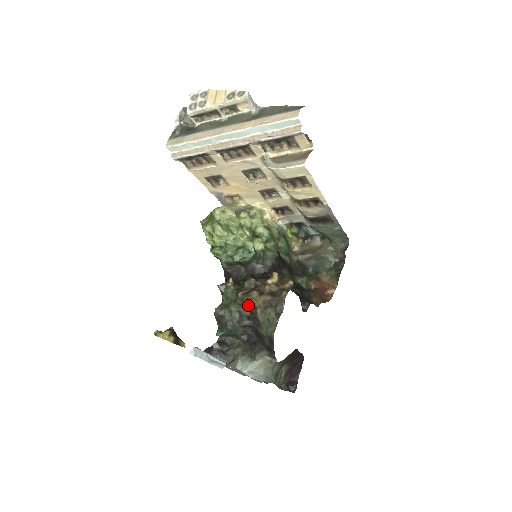
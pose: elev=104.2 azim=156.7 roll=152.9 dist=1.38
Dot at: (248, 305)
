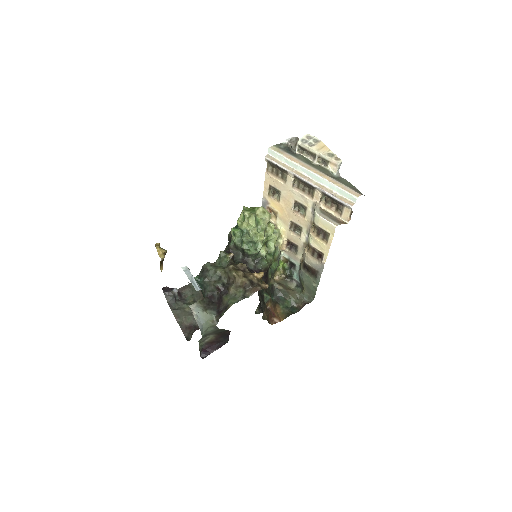
Dot at: (231, 276)
